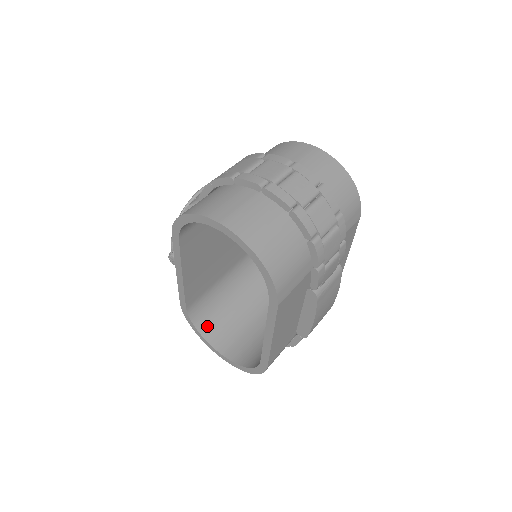
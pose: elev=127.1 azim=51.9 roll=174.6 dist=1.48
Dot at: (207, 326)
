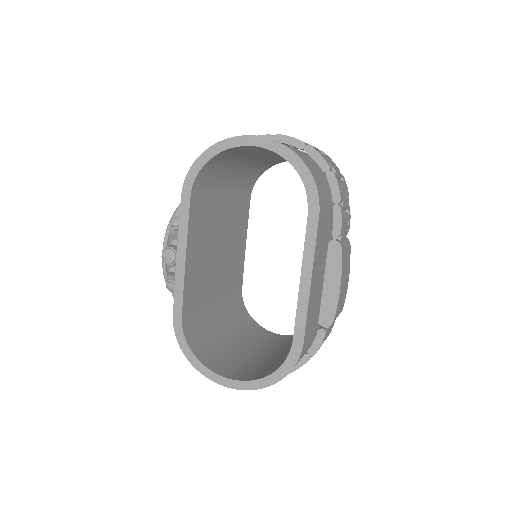
Dot at: (204, 354)
